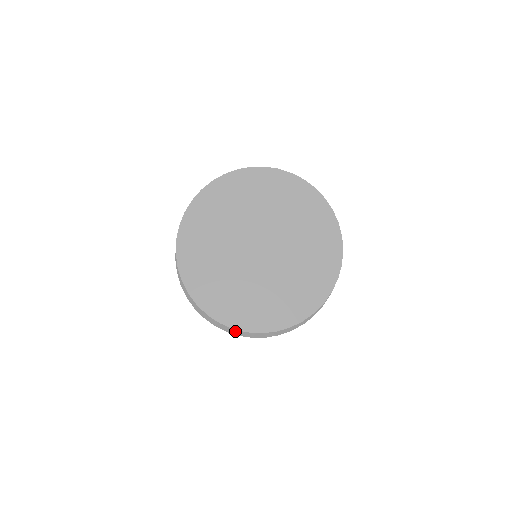
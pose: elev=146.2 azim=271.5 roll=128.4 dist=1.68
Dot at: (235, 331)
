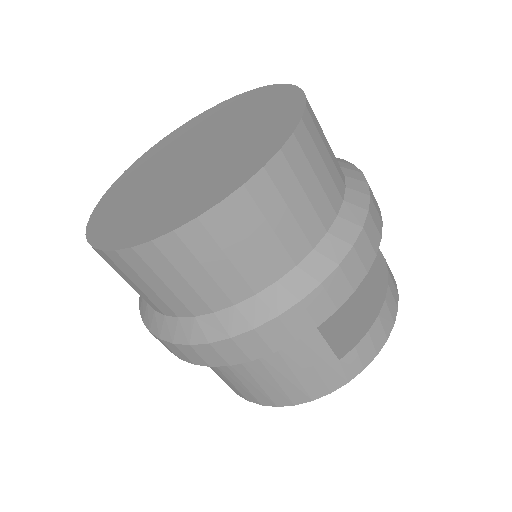
Dot at: (167, 333)
